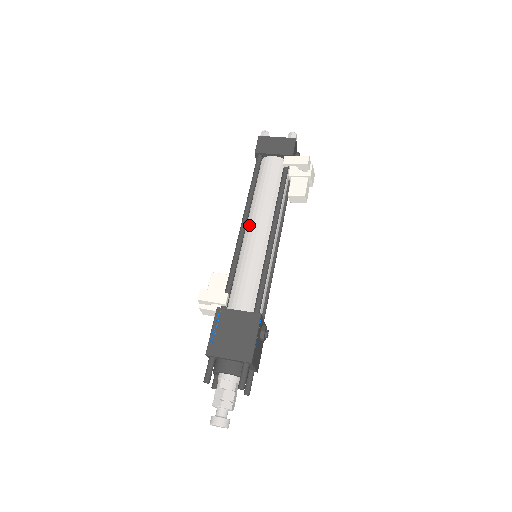
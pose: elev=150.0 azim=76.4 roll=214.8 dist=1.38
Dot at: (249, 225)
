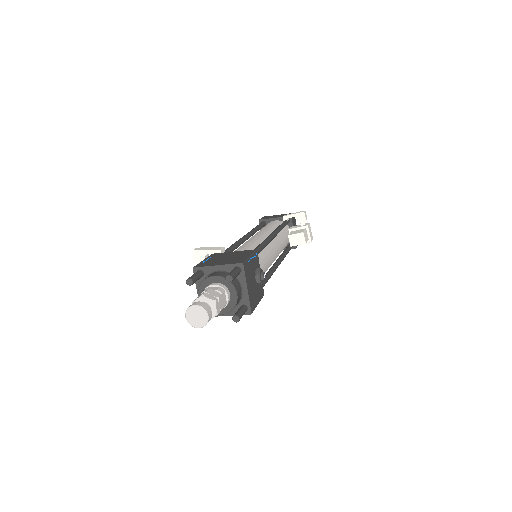
Dot at: occluded
